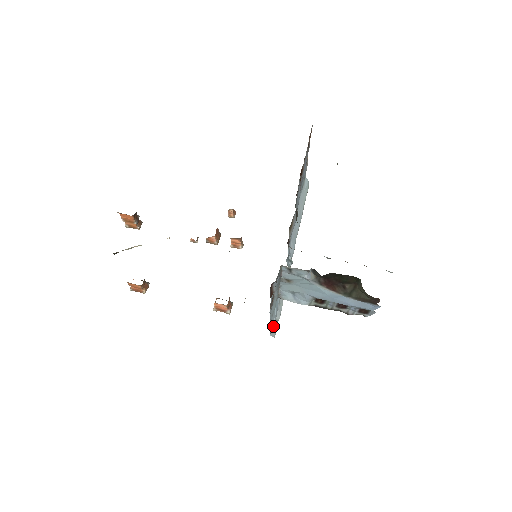
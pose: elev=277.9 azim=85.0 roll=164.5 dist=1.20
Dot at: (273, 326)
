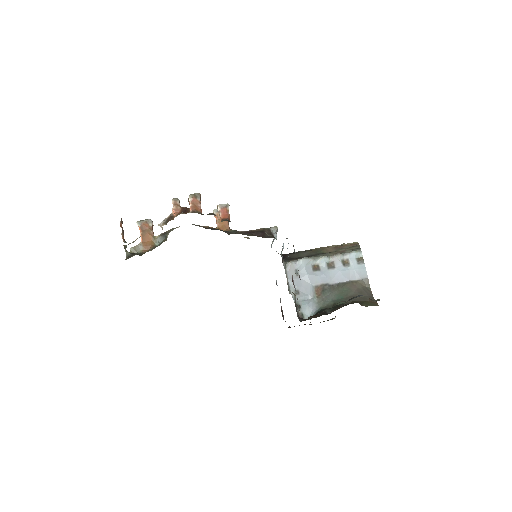
Dot at: occluded
